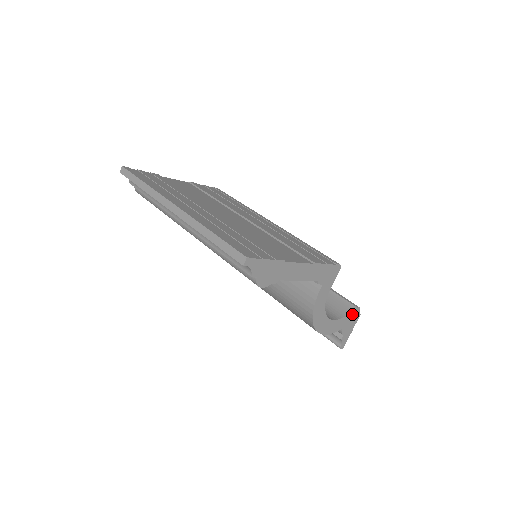
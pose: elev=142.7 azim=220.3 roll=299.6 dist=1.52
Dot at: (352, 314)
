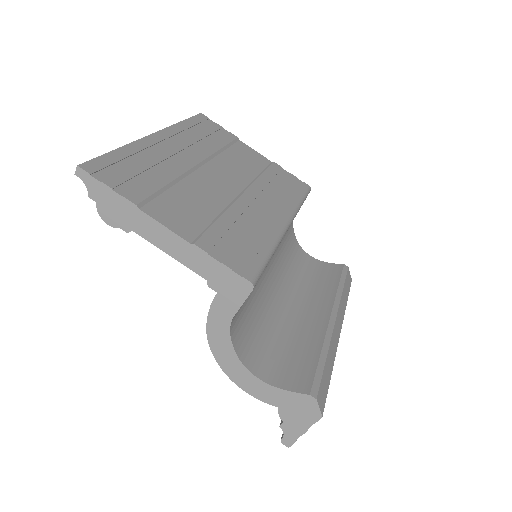
Dot at: (300, 399)
